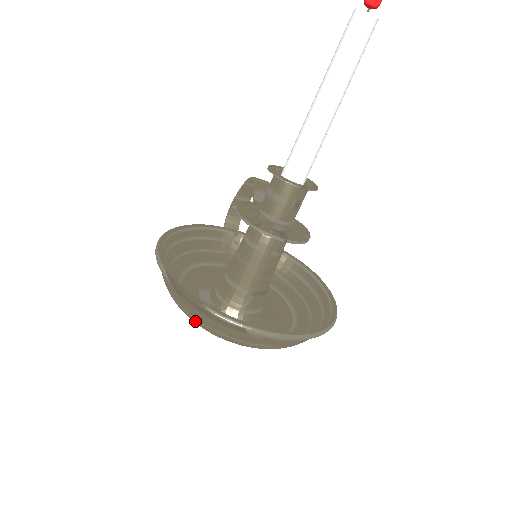
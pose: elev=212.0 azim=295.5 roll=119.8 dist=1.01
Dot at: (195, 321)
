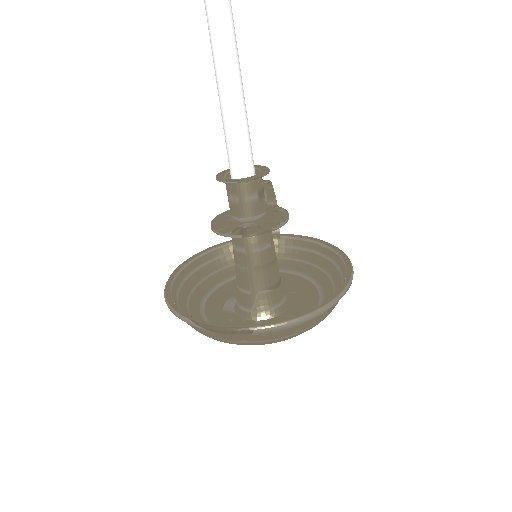
Dot at: occluded
